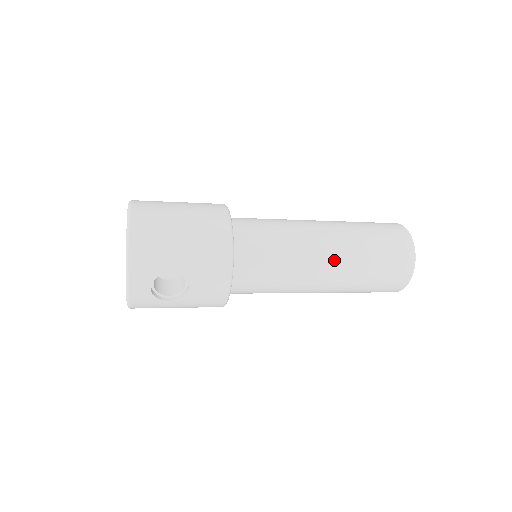
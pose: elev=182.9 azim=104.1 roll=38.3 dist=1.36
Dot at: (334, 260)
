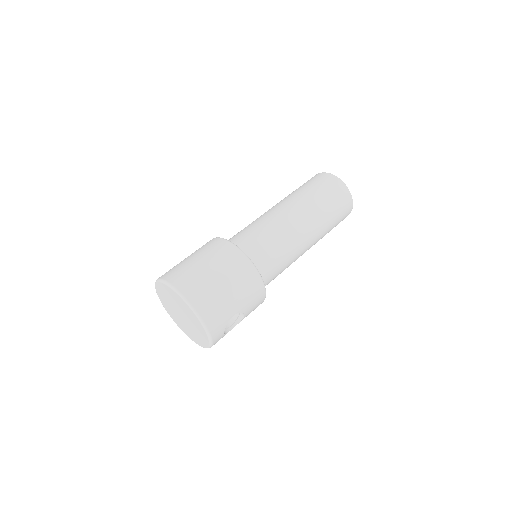
Dot at: (311, 233)
